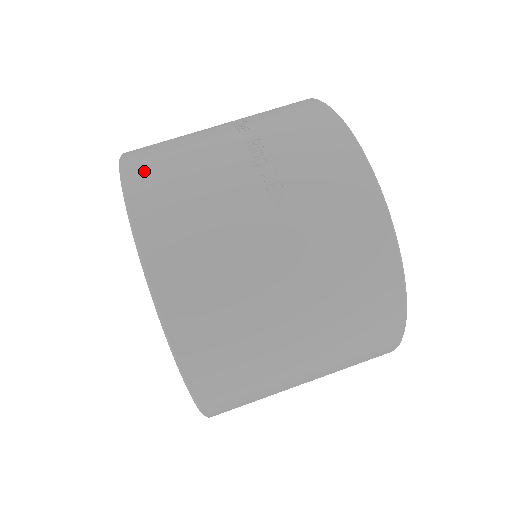
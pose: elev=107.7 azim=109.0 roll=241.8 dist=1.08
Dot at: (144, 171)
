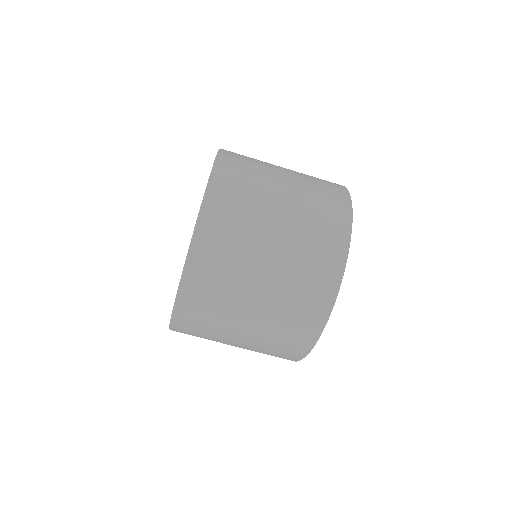
Dot at: (232, 155)
